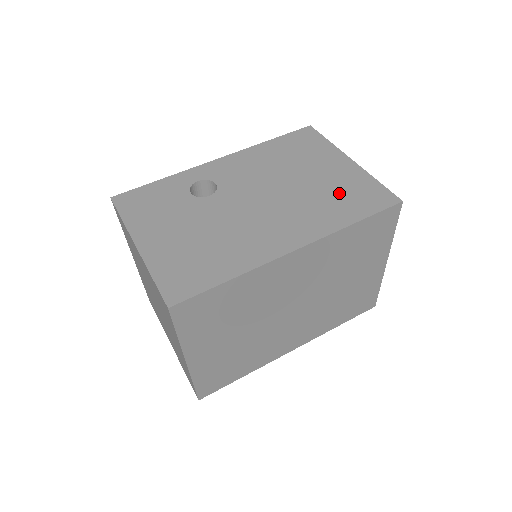
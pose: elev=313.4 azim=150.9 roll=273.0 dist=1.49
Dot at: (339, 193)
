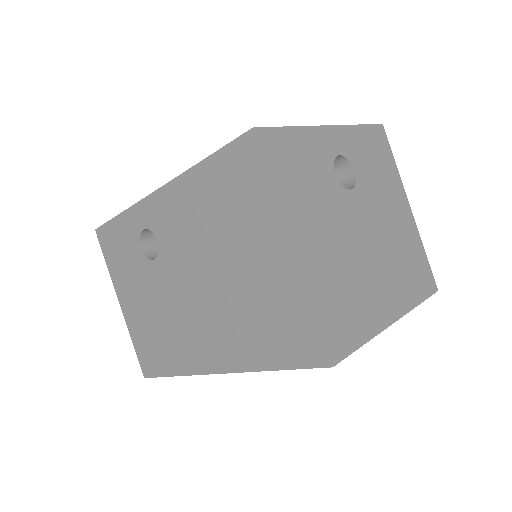
Dot at: (263, 313)
